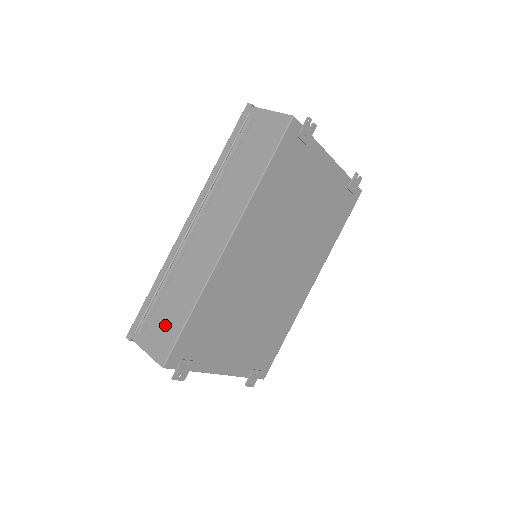
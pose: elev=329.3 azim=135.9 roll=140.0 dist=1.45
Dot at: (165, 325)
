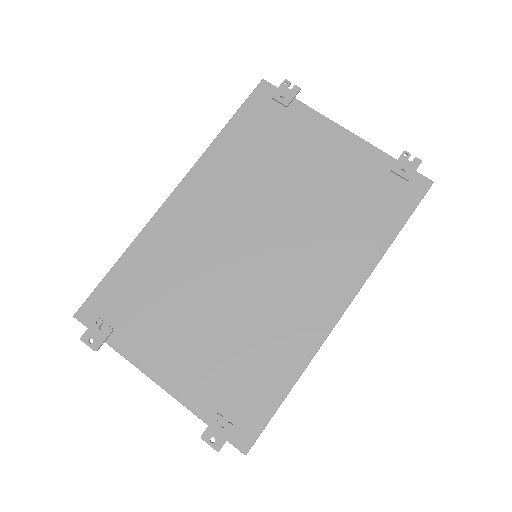
Dot at: occluded
